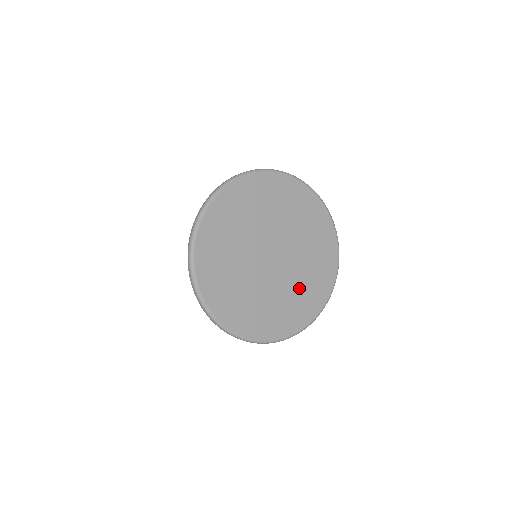
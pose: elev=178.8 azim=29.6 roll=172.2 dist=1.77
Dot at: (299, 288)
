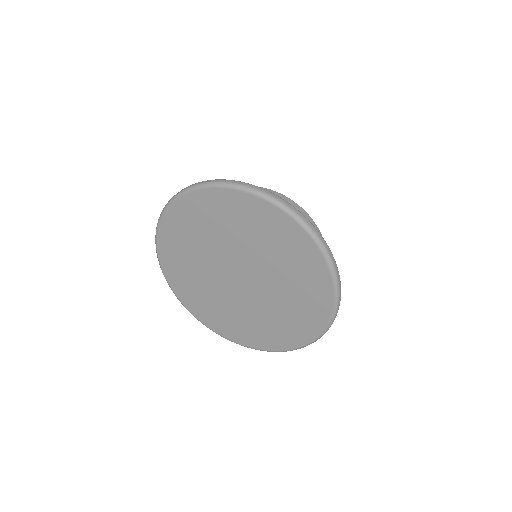
Dot at: (259, 319)
